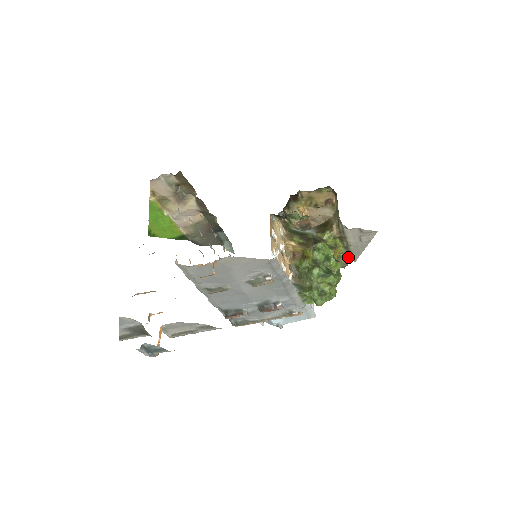
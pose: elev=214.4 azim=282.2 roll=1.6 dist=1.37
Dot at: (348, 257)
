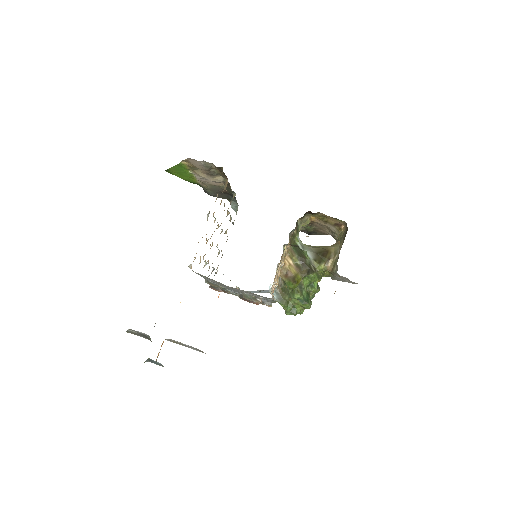
Dot at: occluded
